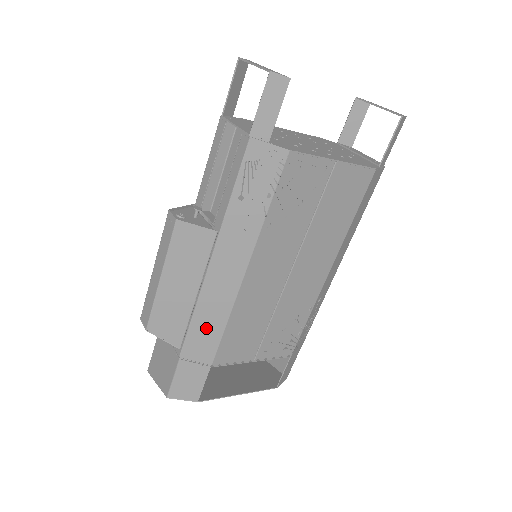
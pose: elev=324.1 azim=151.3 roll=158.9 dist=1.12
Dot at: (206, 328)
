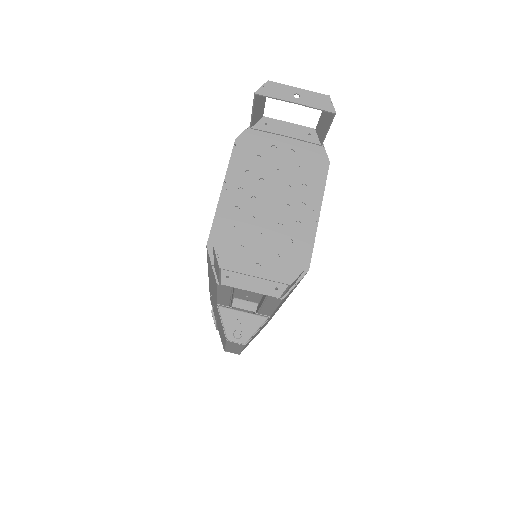
Dot at: occluded
